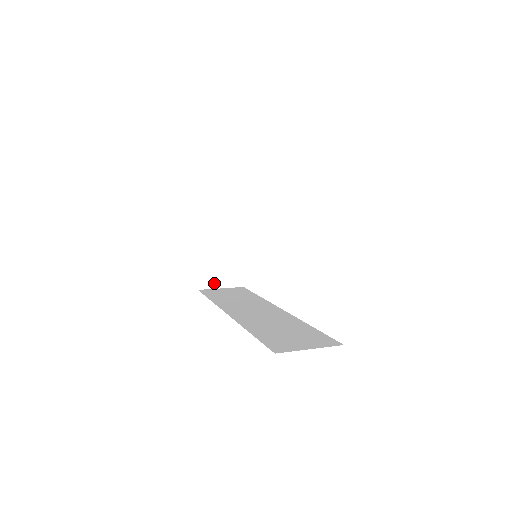
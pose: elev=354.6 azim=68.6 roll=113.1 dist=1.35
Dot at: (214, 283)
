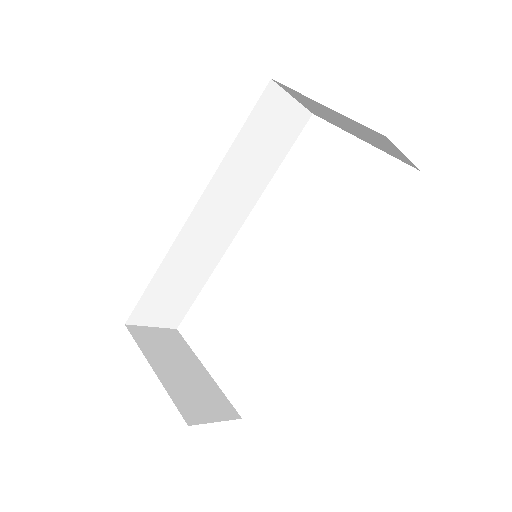
Dot at: (203, 416)
